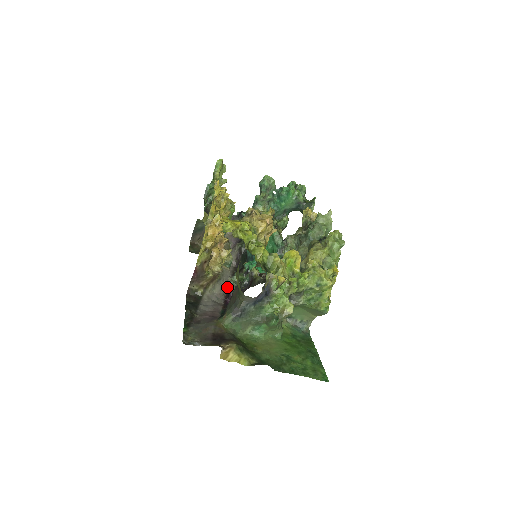
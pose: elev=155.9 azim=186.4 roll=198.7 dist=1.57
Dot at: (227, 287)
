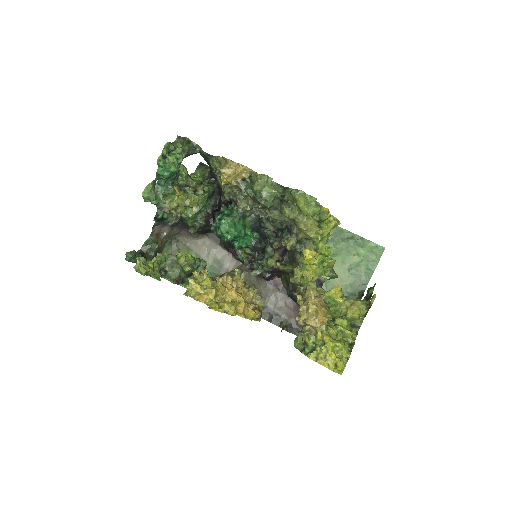
Dot at: (258, 277)
